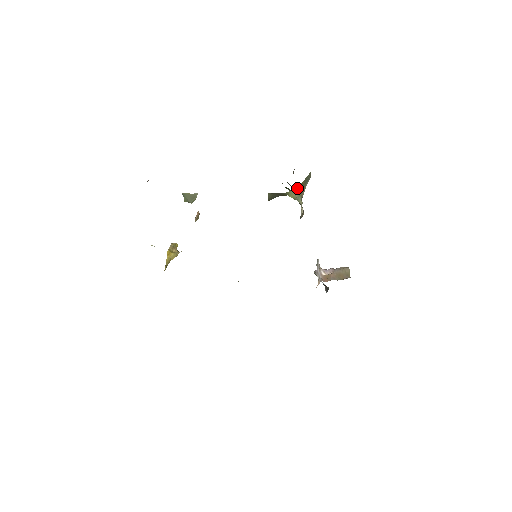
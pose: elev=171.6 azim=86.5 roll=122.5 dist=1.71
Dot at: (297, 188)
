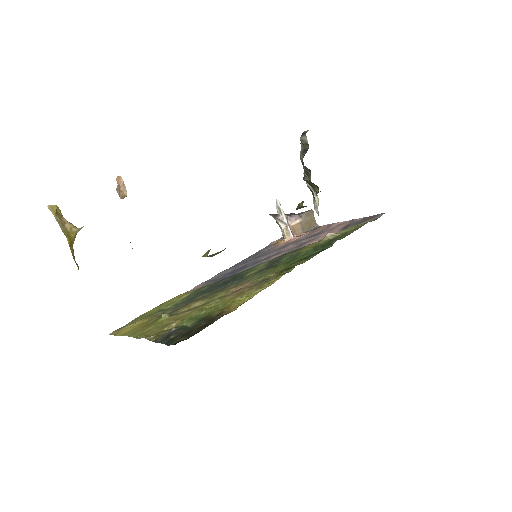
Dot at: occluded
